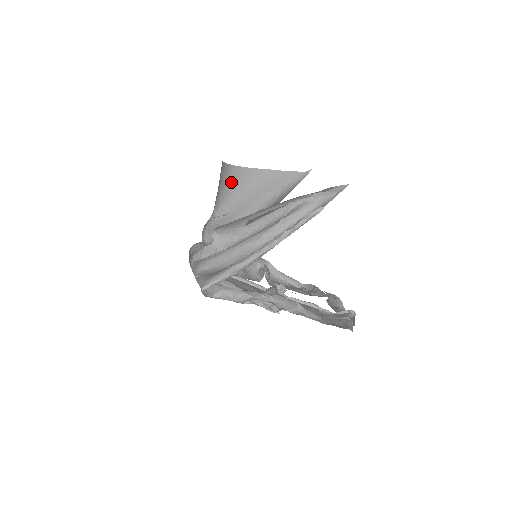
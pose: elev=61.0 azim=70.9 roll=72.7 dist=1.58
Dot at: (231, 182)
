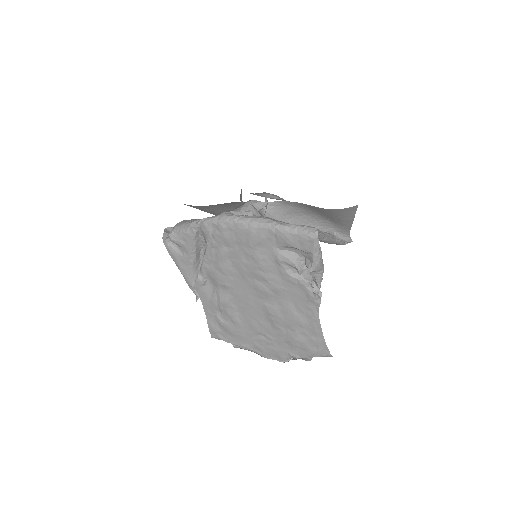
Dot at: occluded
